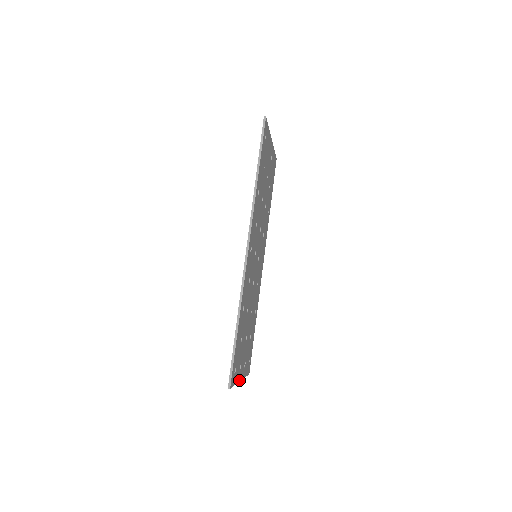
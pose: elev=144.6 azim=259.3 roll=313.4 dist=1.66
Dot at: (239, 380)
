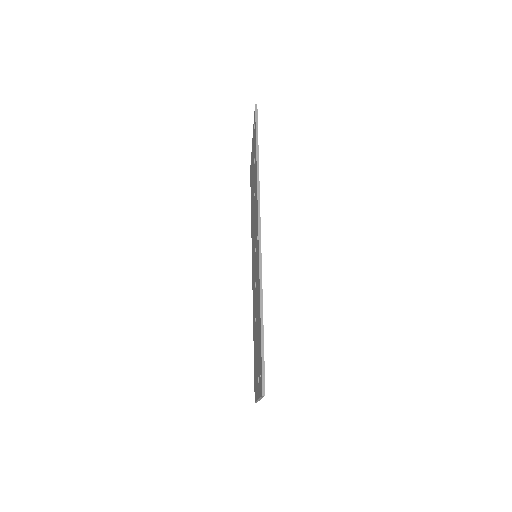
Dot at: occluded
